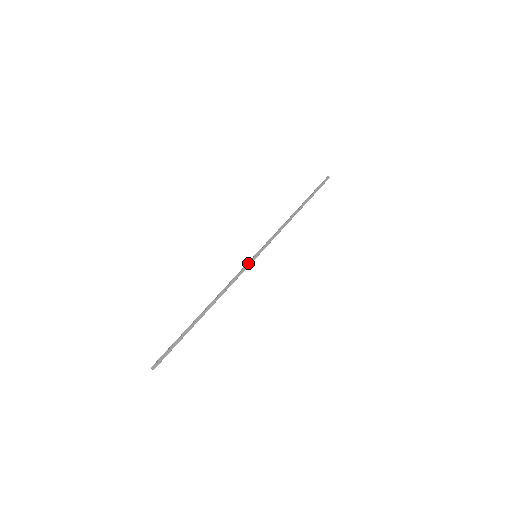
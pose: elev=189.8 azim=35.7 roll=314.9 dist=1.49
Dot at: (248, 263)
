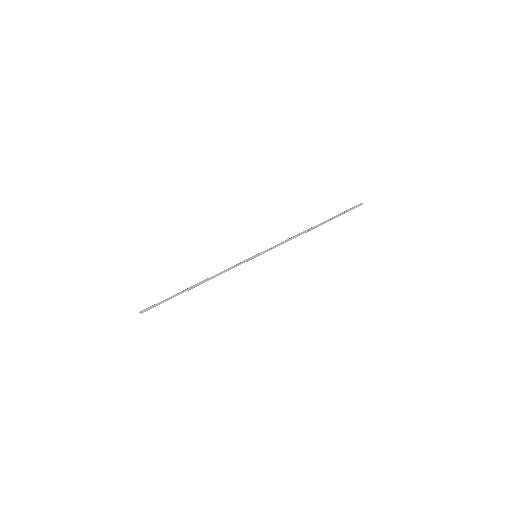
Dot at: (246, 260)
